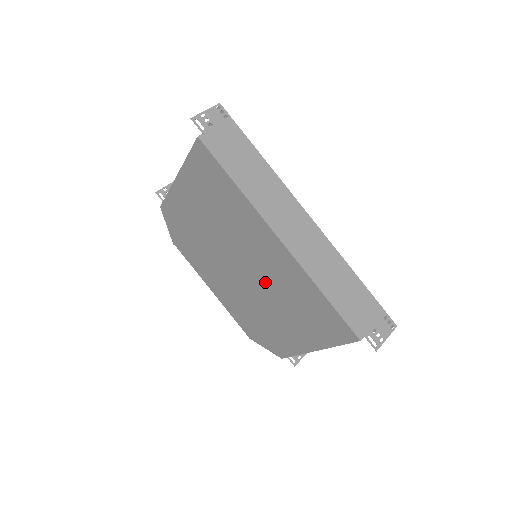
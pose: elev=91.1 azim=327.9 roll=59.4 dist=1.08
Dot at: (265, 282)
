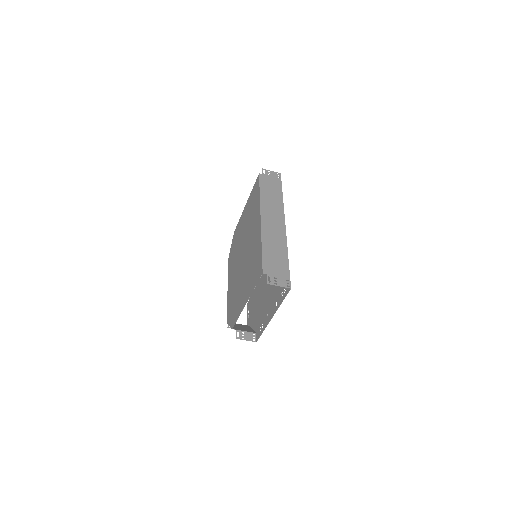
Dot at: (247, 257)
